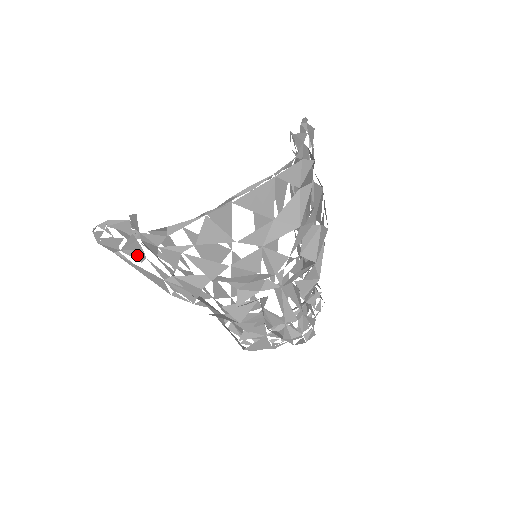
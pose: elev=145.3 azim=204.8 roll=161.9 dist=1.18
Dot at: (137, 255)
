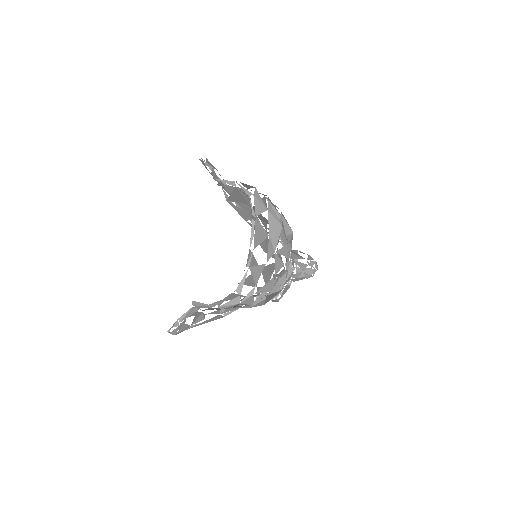
Dot at: (201, 318)
